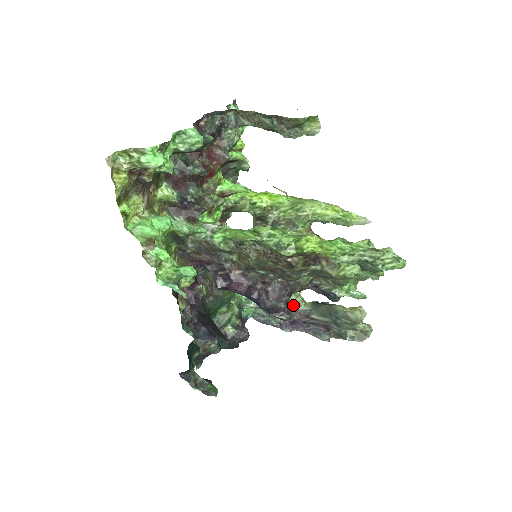
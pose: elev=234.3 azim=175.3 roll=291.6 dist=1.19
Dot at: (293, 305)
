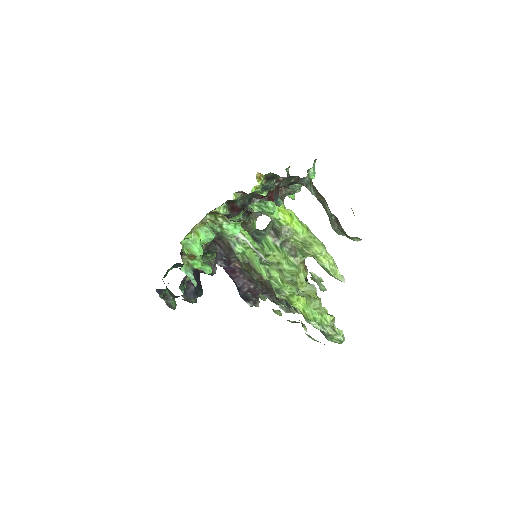
Dot at: occluded
